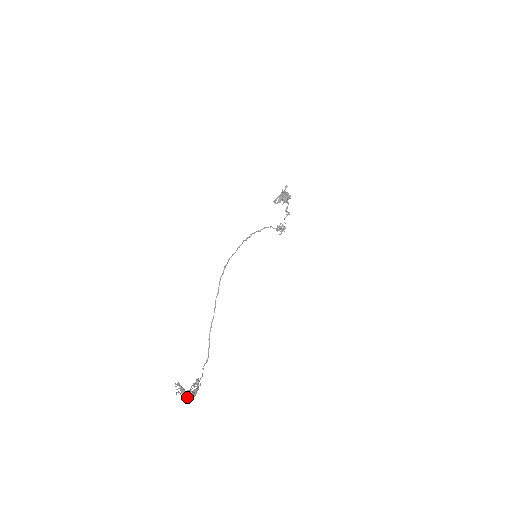
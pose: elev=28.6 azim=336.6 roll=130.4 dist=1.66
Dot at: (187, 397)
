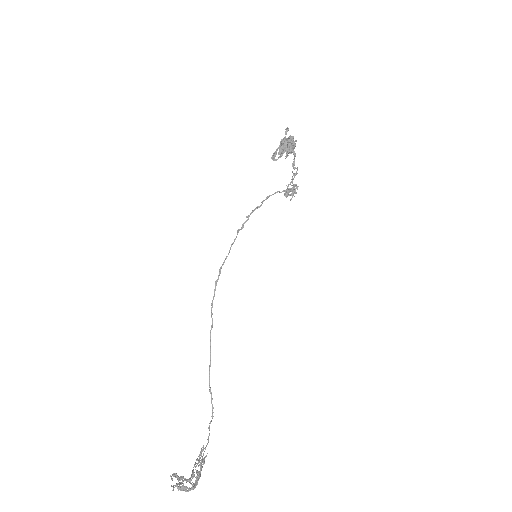
Dot at: (187, 491)
